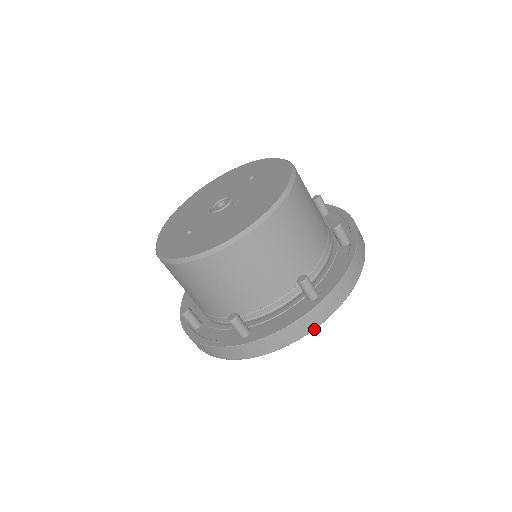
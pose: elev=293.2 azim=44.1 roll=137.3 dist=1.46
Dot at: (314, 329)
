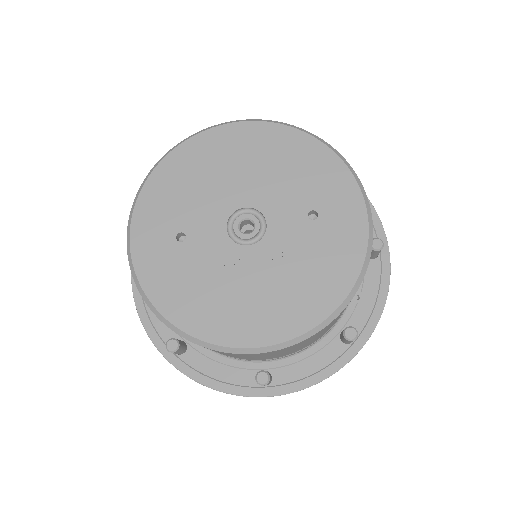
Dot at: occluded
